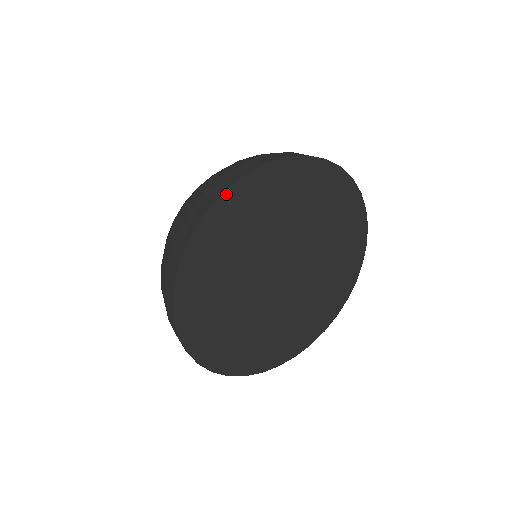
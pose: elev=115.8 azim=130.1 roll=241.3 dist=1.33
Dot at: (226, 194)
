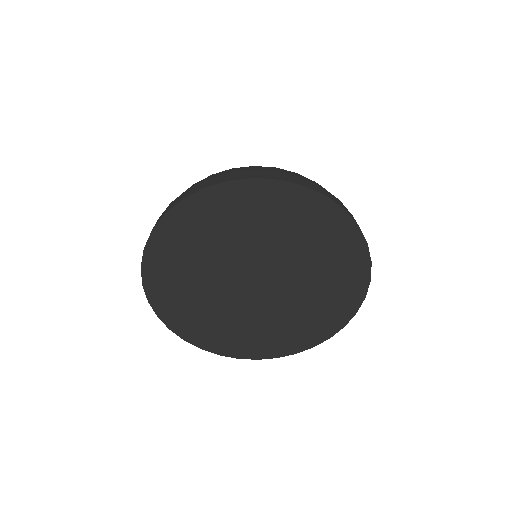
Dot at: (231, 183)
